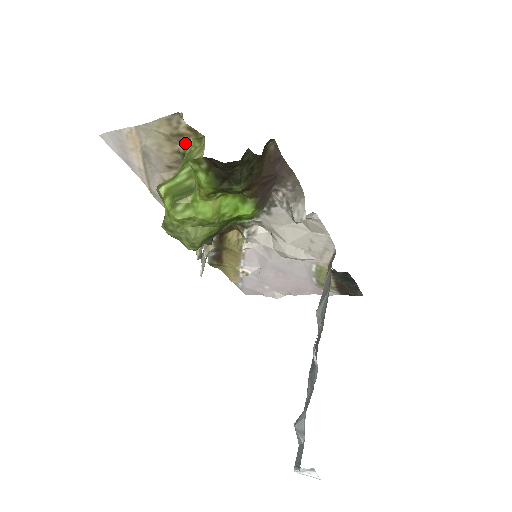
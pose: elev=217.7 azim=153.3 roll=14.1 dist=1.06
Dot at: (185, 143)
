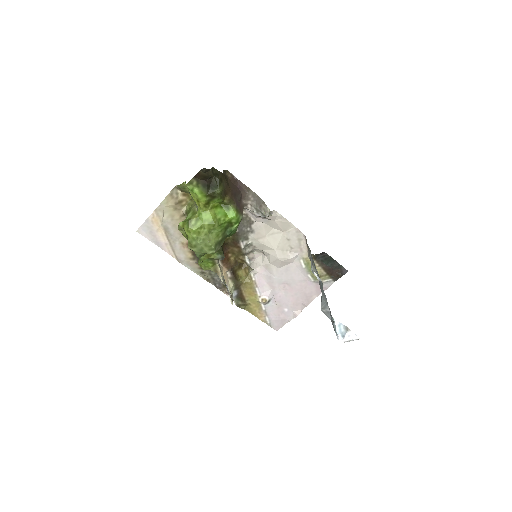
Dot at: (185, 207)
